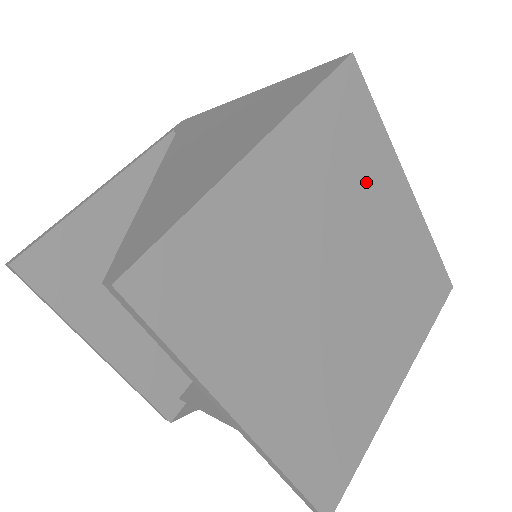
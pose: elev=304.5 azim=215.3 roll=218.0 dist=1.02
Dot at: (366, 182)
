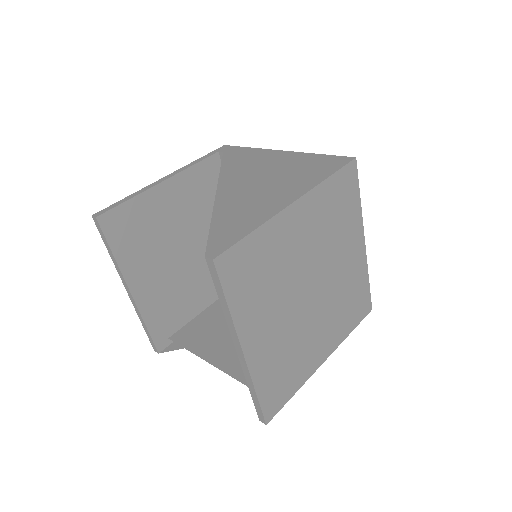
Dot at: (342, 233)
